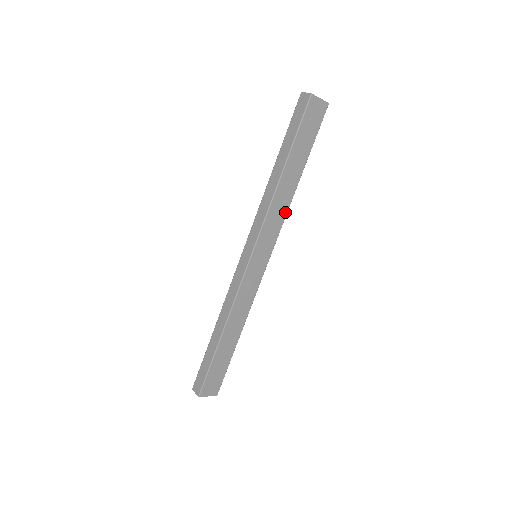
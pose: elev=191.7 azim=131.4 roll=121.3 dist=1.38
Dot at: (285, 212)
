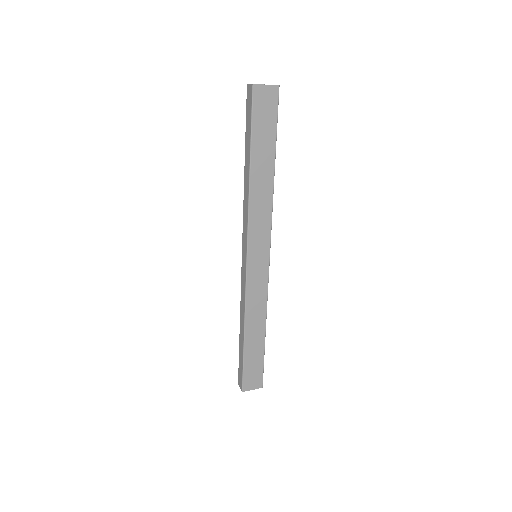
Dot at: (270, 208)
